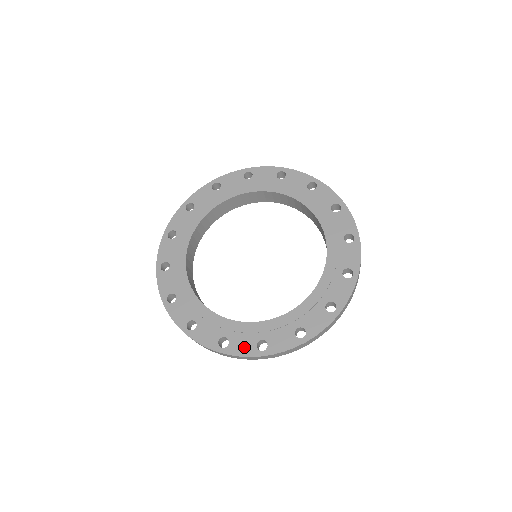
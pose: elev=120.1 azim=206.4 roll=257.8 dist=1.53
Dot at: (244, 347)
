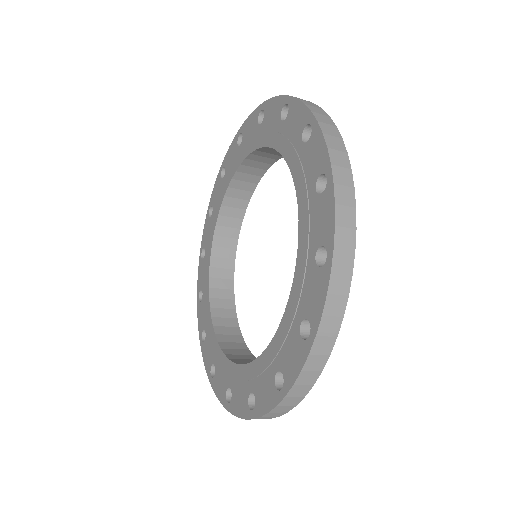
Dot at: (220, 387)
